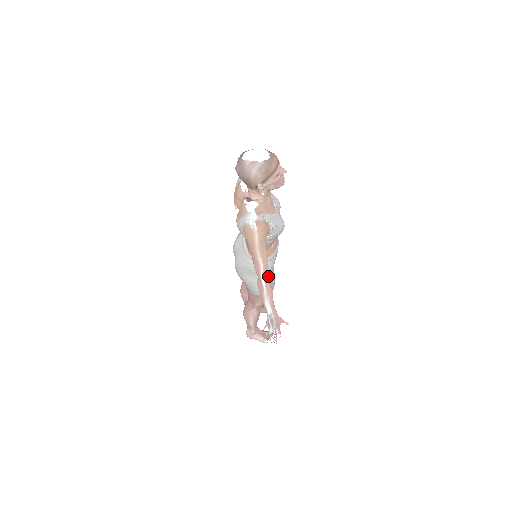
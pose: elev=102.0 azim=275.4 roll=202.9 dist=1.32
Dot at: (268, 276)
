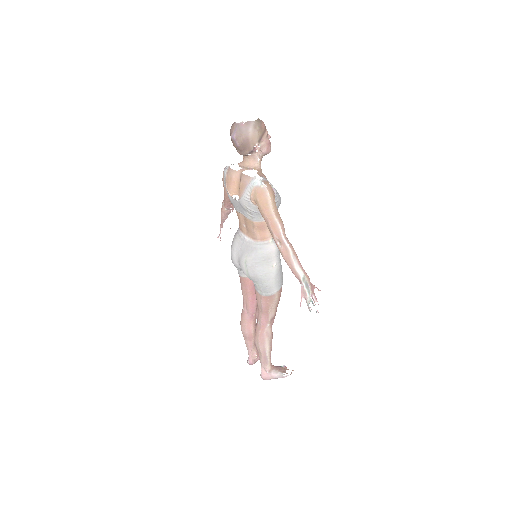
Dot at: occluded
